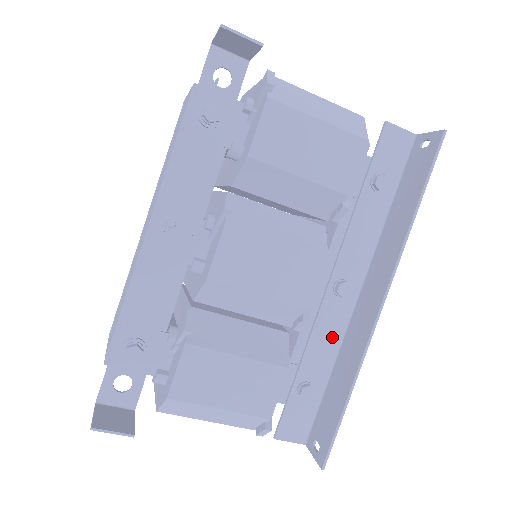
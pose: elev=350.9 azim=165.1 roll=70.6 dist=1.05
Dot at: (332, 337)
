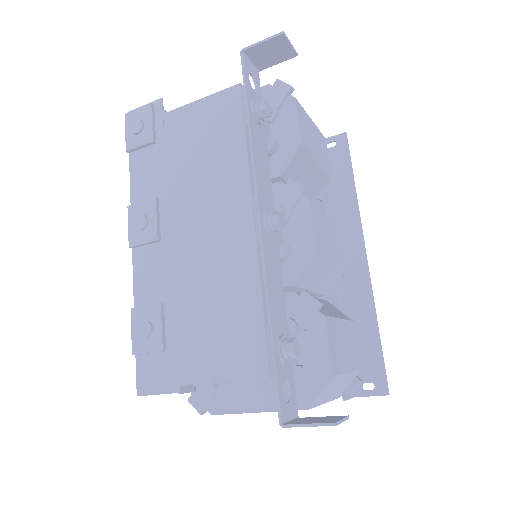
Dot at: (336, 299)
